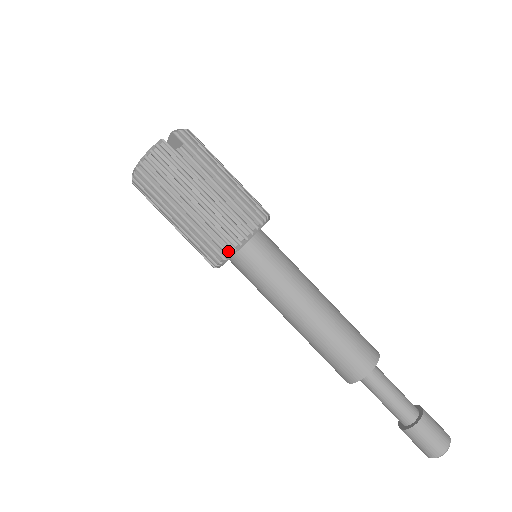
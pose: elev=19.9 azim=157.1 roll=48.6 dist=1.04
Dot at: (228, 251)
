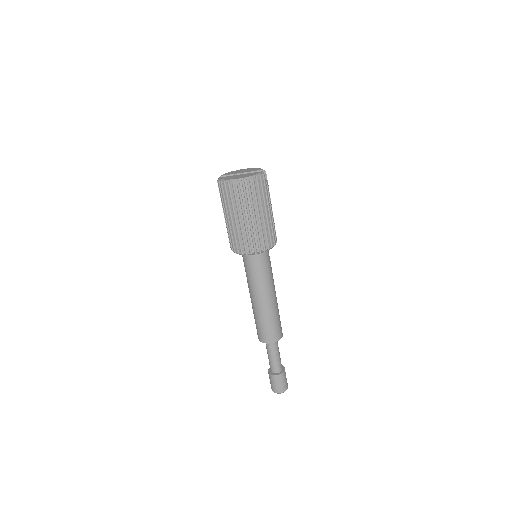
Dot at: (264, 249)
